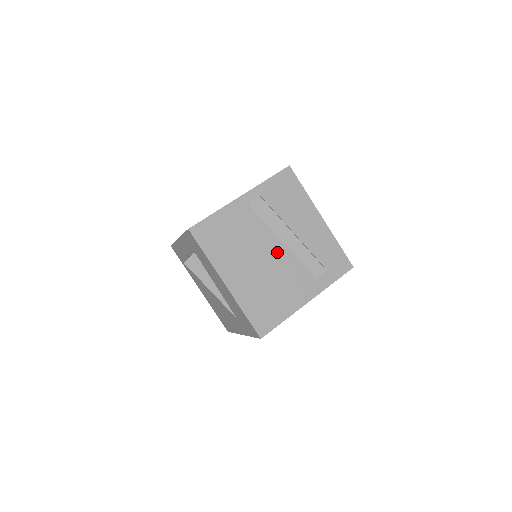
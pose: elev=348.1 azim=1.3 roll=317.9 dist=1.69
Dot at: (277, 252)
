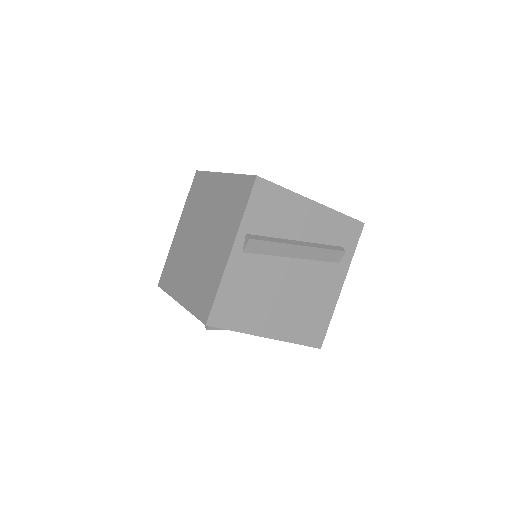
Dot at: (294, 271)
